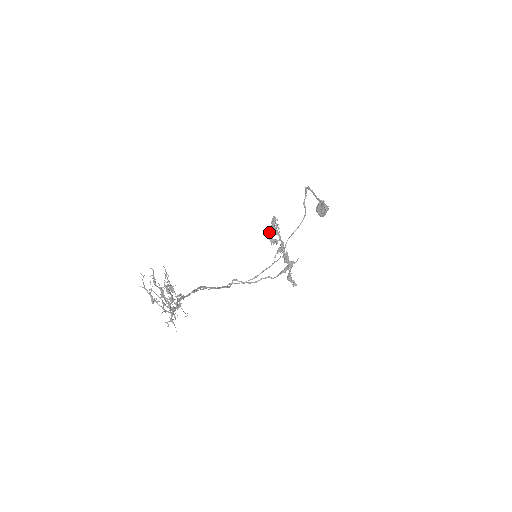
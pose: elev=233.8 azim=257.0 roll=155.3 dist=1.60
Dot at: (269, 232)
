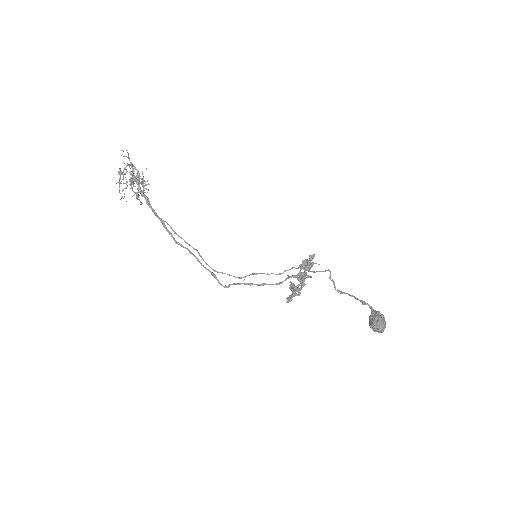
Dot at: occluded
